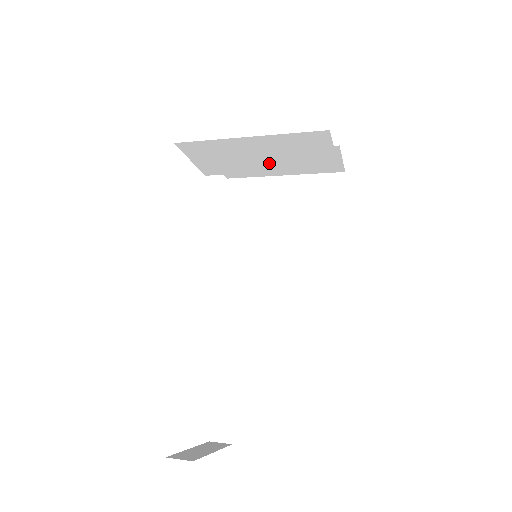
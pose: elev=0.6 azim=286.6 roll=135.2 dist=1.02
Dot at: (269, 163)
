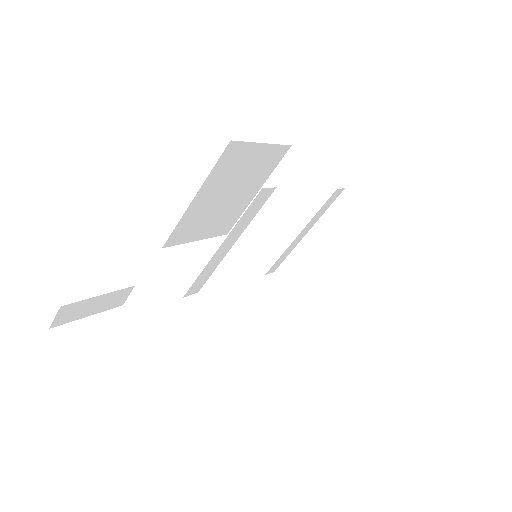
Dot at: (290, 220)
